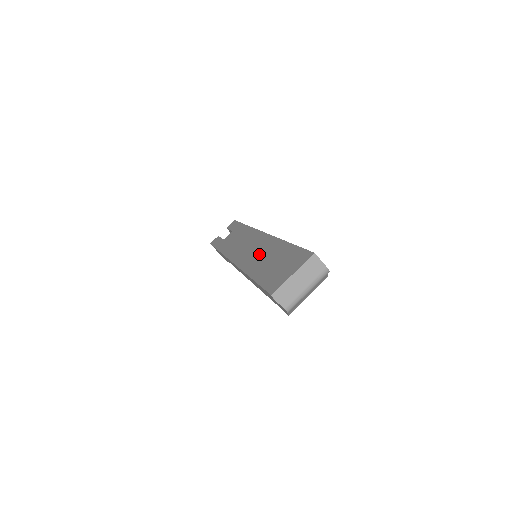
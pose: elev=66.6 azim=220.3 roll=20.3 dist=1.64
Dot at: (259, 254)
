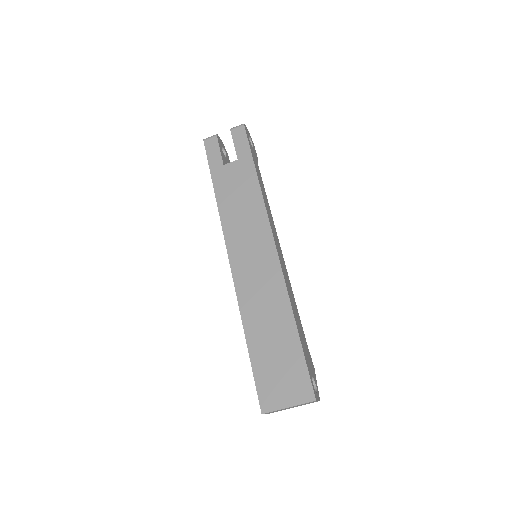
Dot at: (262, 300)
